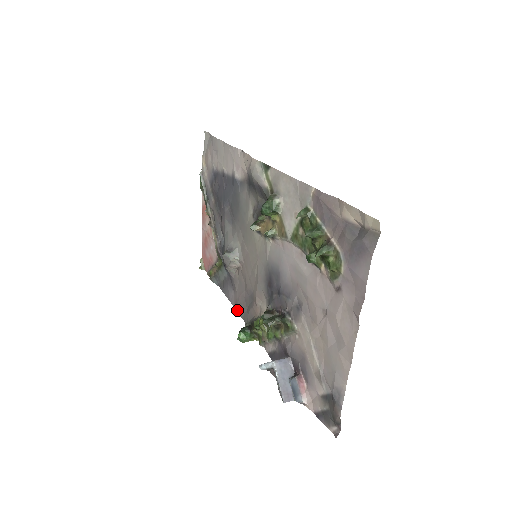
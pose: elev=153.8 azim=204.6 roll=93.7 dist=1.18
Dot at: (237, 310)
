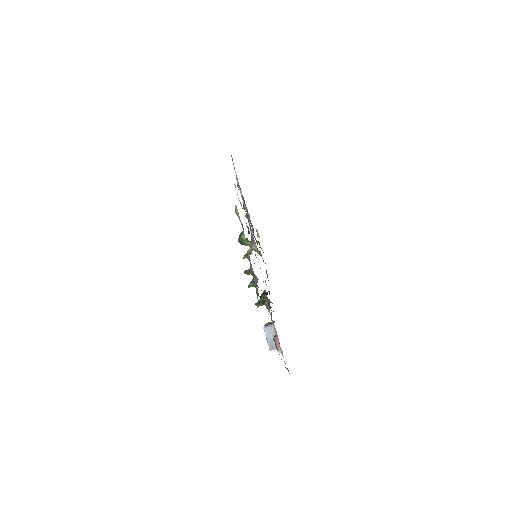
Dot at: occluded
